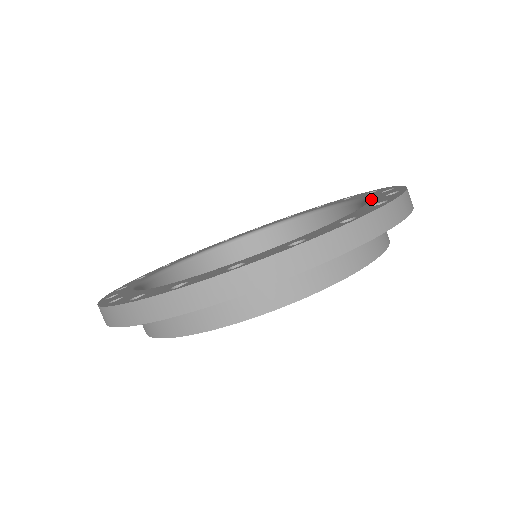
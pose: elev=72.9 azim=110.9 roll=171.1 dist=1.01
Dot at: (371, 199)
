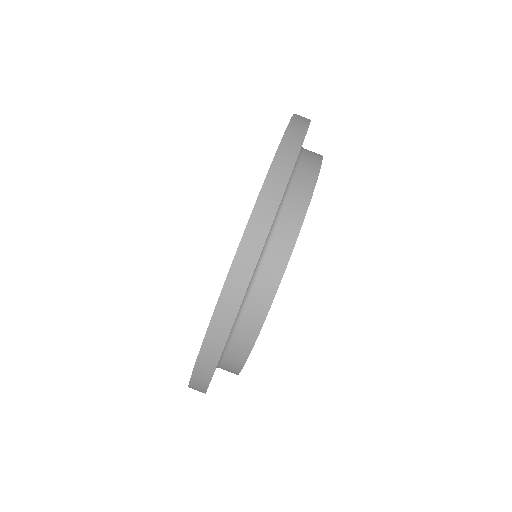
Dot at: occluded
